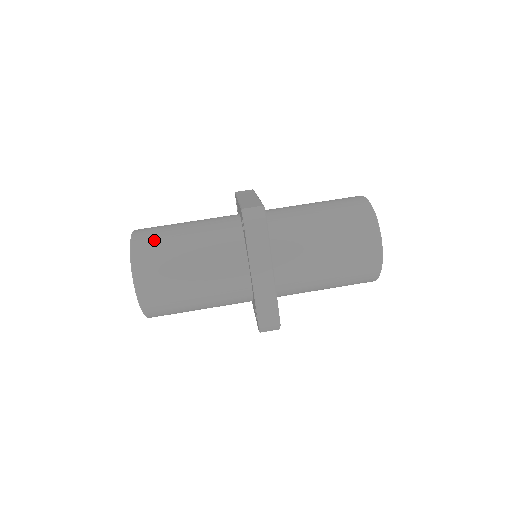
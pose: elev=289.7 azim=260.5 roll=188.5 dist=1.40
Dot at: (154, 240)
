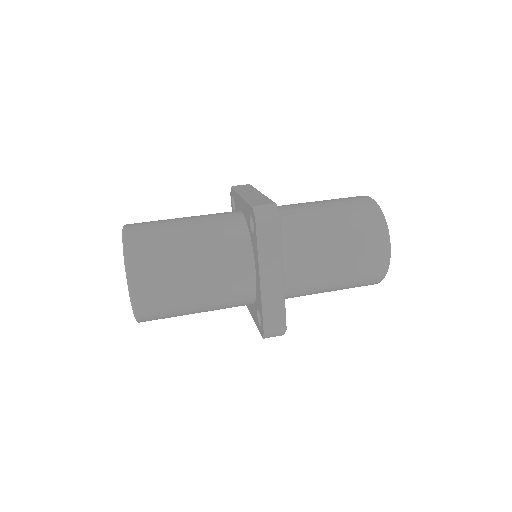
Dot at: (150, 237)
